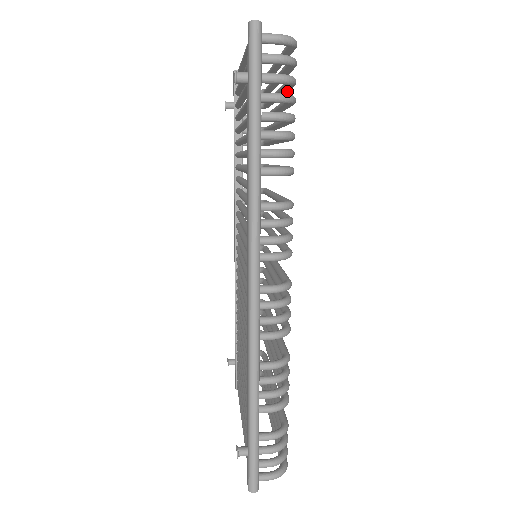
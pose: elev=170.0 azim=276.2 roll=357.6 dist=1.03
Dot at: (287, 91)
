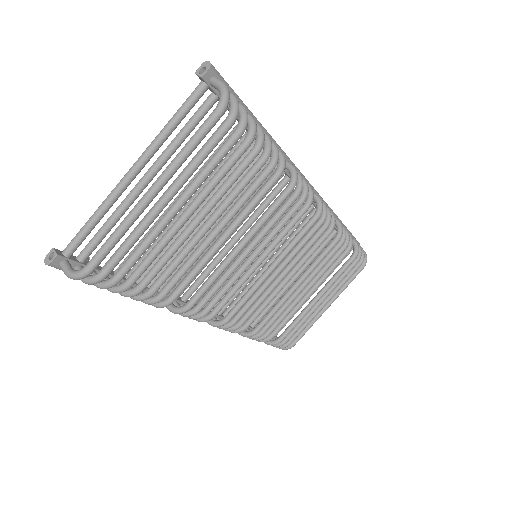
Dot at: (138, 258)
